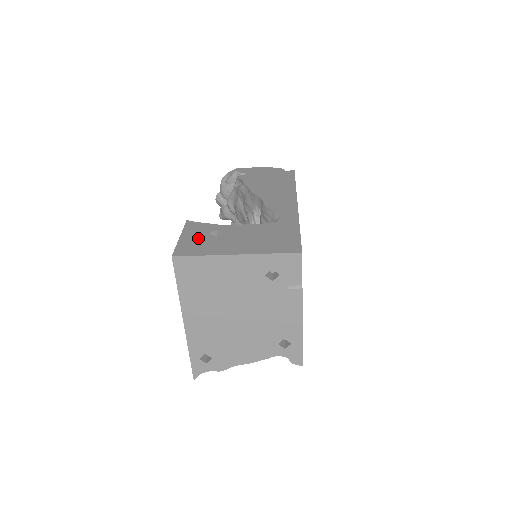
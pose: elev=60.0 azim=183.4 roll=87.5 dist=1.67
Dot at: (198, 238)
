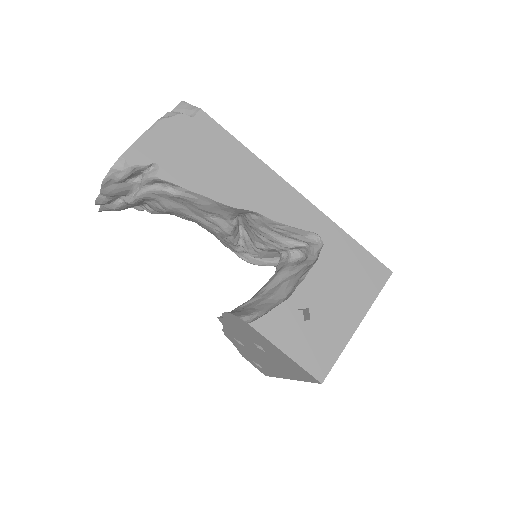
Dot at: (303, 338)
